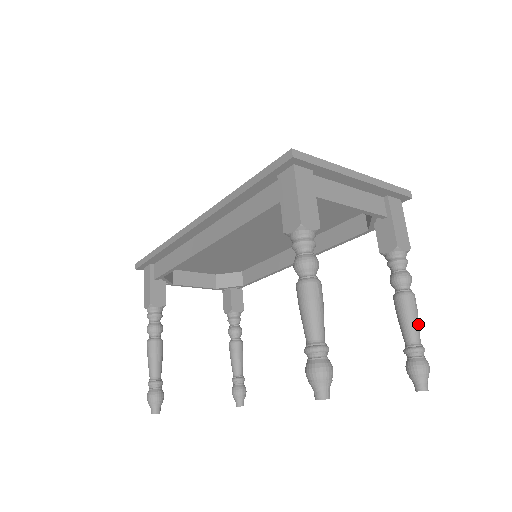
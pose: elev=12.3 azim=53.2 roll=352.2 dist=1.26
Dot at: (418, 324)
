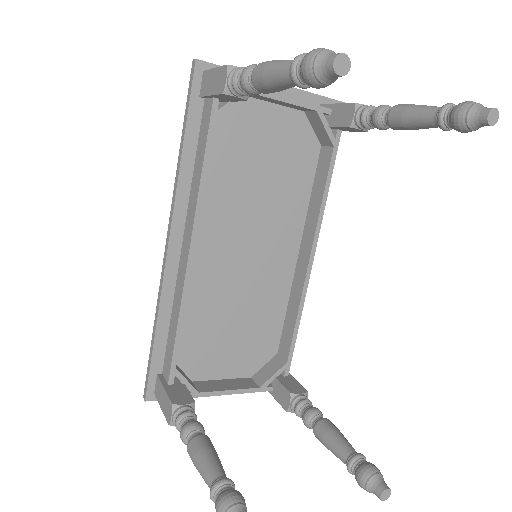
Dot at: occluded
